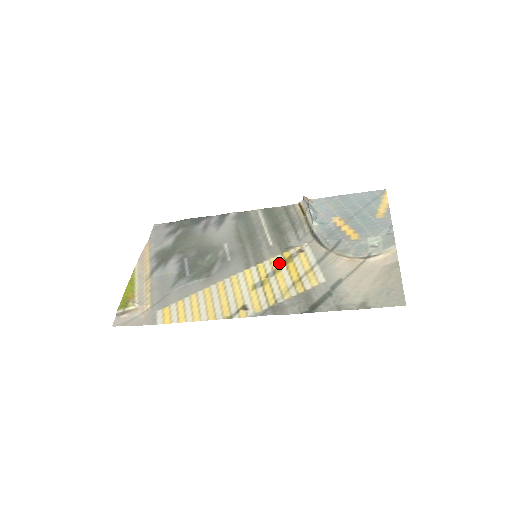
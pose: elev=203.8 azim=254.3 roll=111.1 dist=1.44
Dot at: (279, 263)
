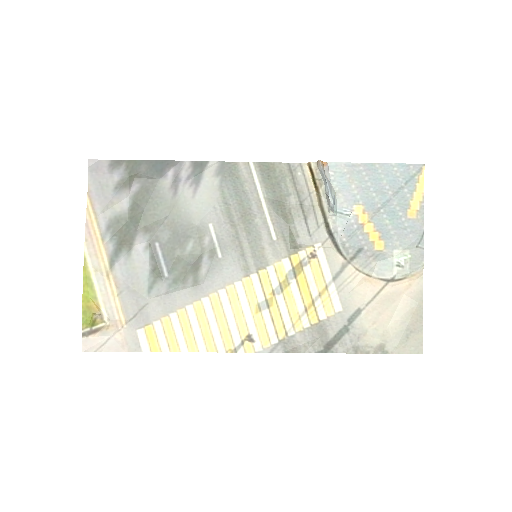
Dot at: (287, 273)
